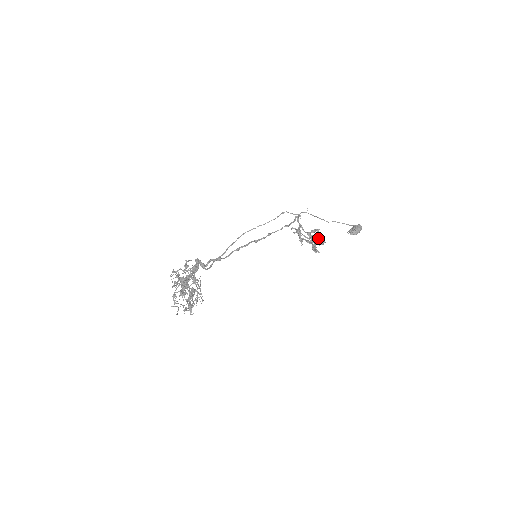
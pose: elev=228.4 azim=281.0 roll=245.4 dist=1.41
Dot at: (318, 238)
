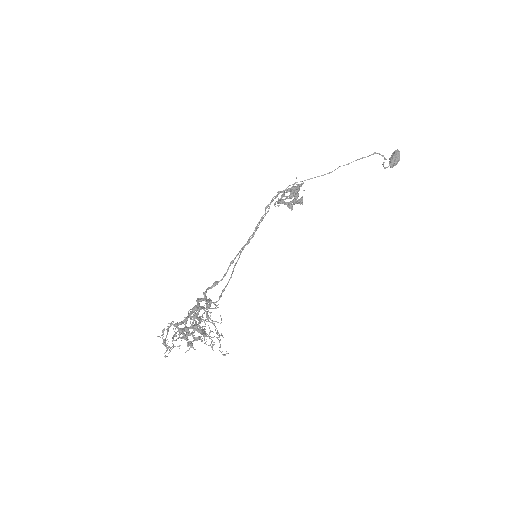
Dot at: (288, 188)
